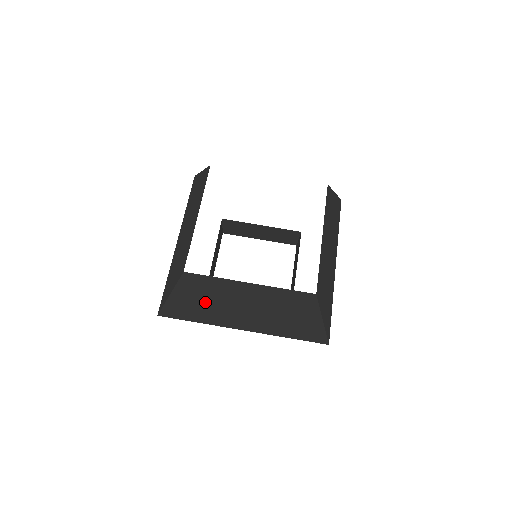
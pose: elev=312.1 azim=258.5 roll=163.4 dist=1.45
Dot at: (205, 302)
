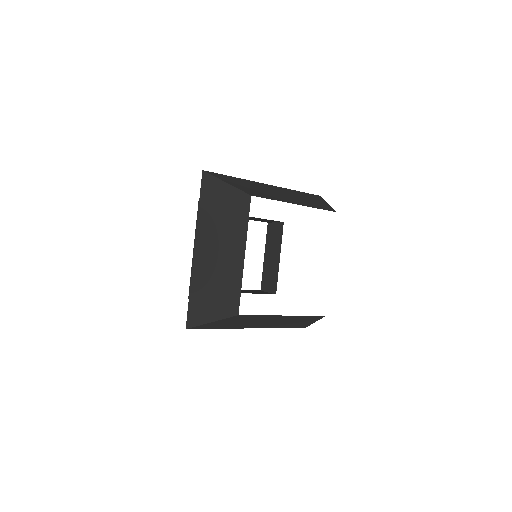
Dot at: (238, 323)
